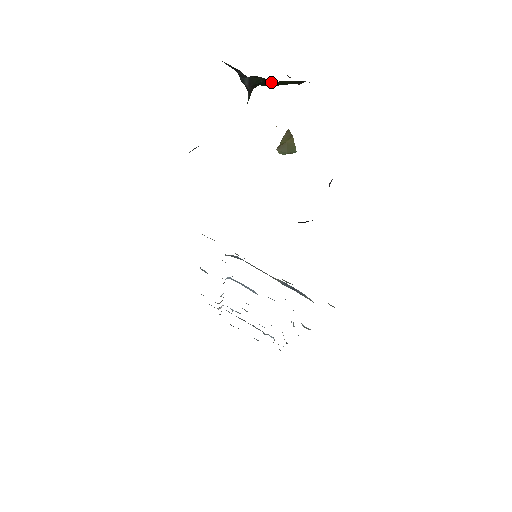
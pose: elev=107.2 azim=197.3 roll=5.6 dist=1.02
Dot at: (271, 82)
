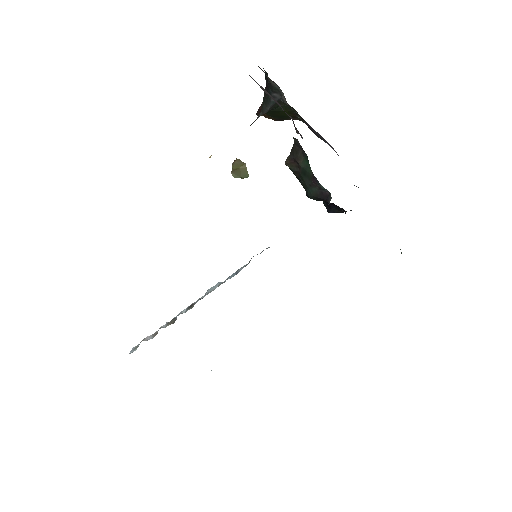
Dot at: (282, 111)
